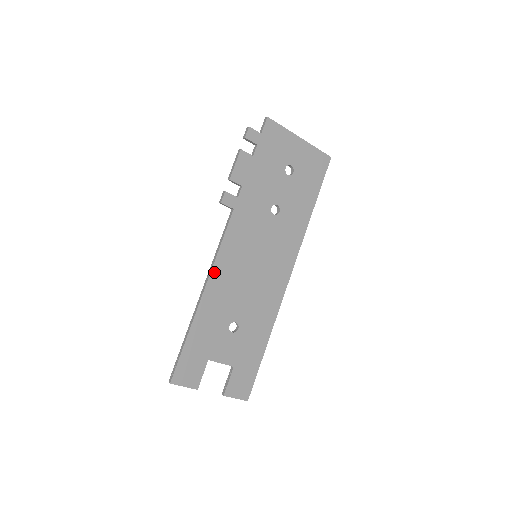
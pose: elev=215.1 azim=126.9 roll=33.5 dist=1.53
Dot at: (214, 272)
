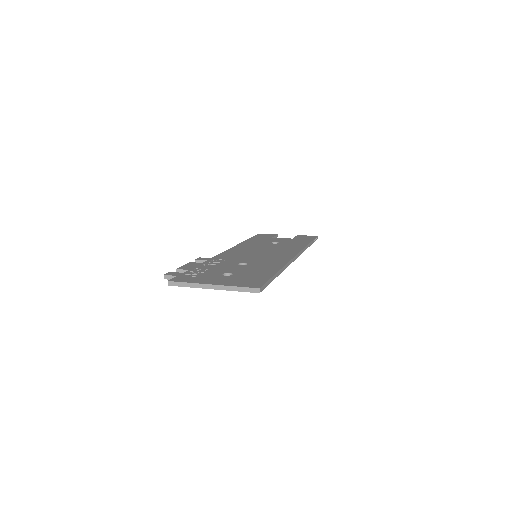
Dot at: occluded
